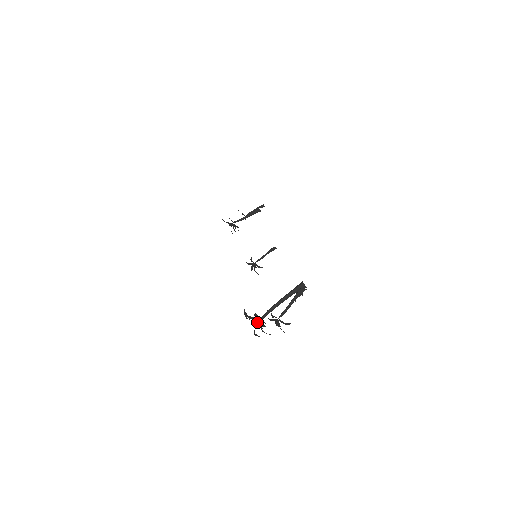
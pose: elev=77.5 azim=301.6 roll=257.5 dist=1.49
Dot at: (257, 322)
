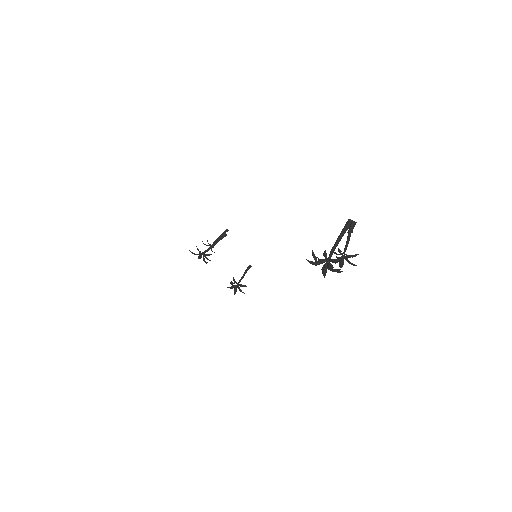
Dot at: (324, 266)
